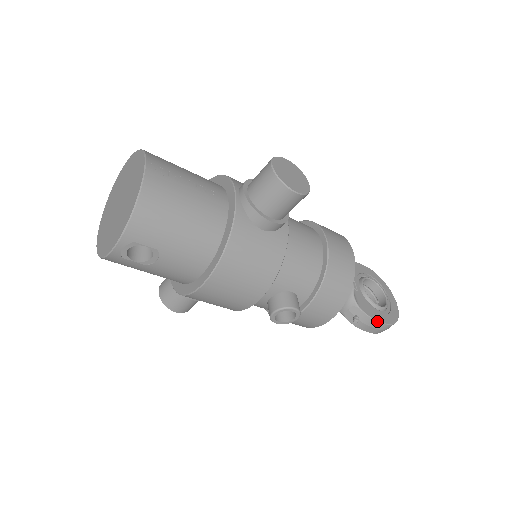
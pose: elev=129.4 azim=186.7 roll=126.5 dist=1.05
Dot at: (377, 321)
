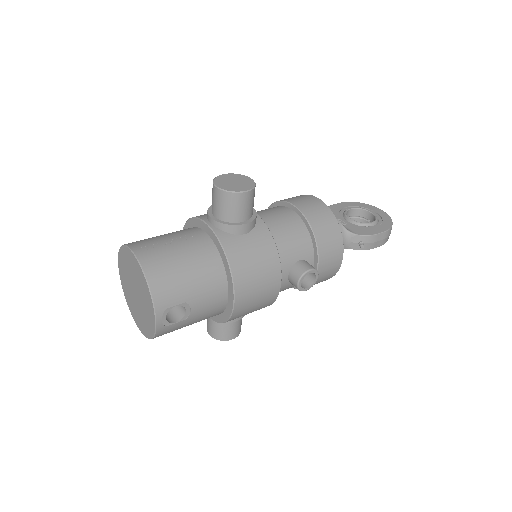
Dot at: (377, 234)
